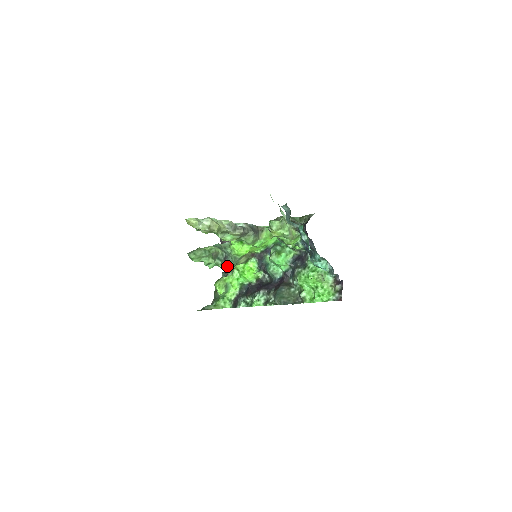
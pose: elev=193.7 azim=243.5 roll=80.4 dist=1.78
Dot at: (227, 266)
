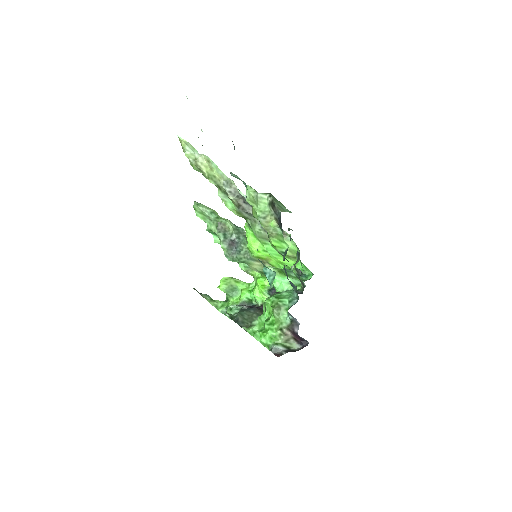
Dot at: (232, 253)
